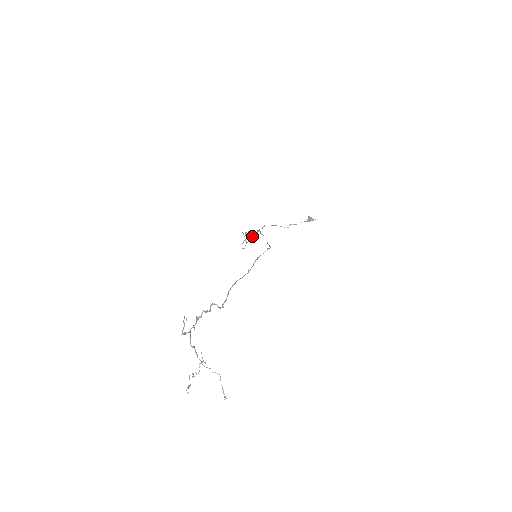
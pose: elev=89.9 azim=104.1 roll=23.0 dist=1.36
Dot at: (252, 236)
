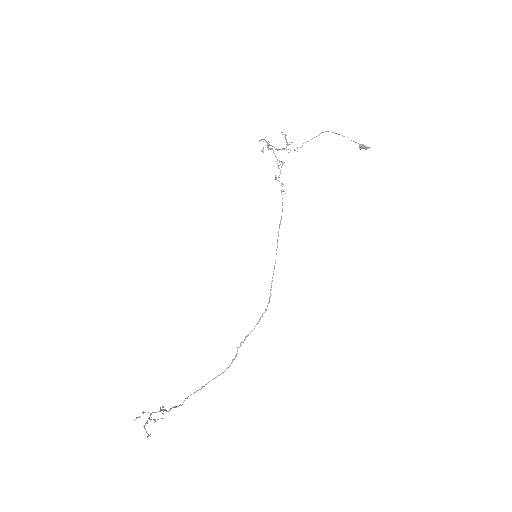
Dot at: occluded
